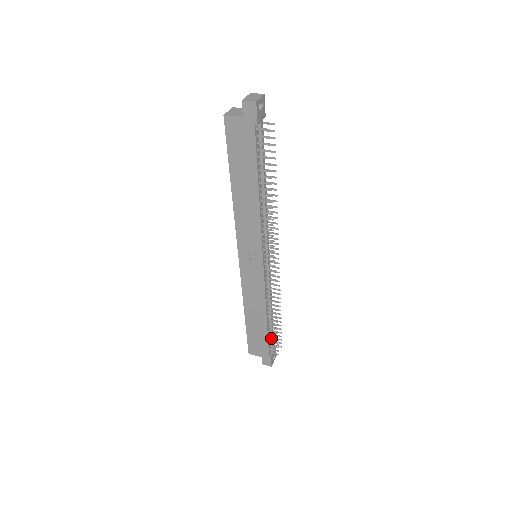
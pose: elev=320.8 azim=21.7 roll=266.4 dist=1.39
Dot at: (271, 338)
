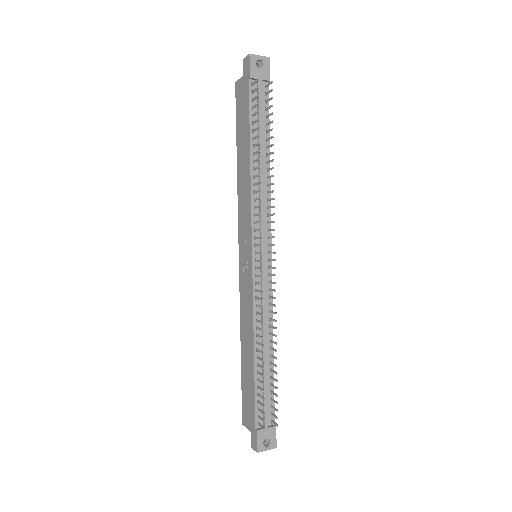
Dot at: (259, 394)
